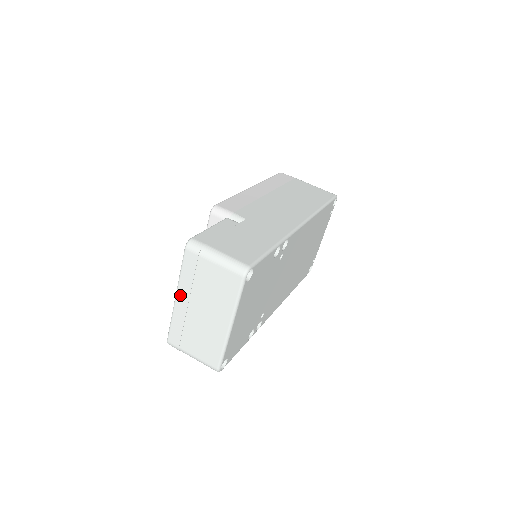
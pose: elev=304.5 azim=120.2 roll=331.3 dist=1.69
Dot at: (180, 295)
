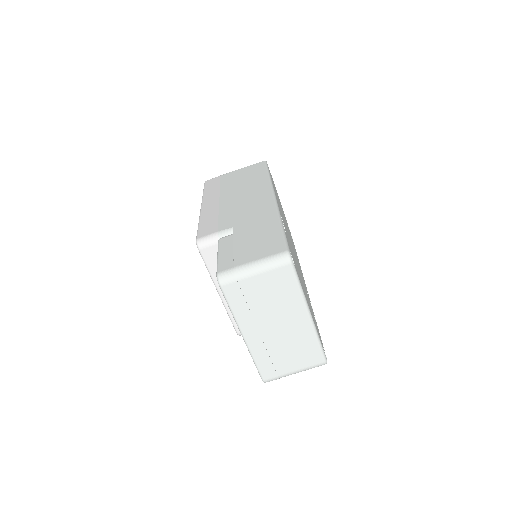
Dot at: (246, 331)
